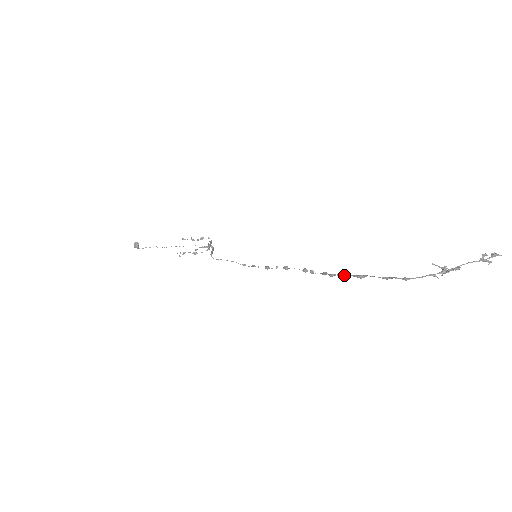
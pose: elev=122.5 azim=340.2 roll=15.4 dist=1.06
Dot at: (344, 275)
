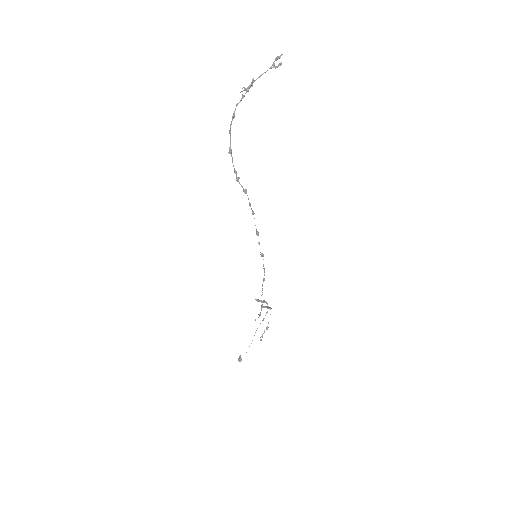
Dot at: (233, 166)
